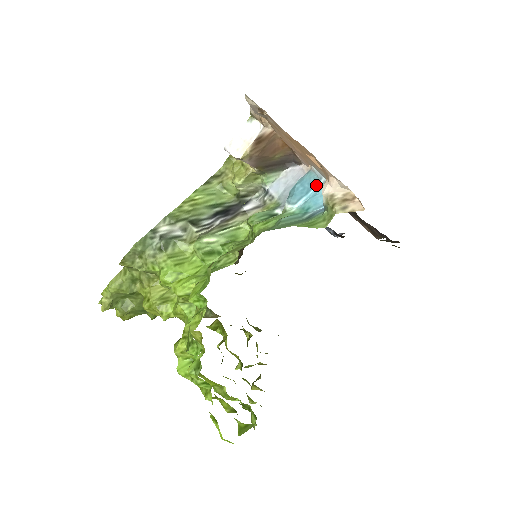
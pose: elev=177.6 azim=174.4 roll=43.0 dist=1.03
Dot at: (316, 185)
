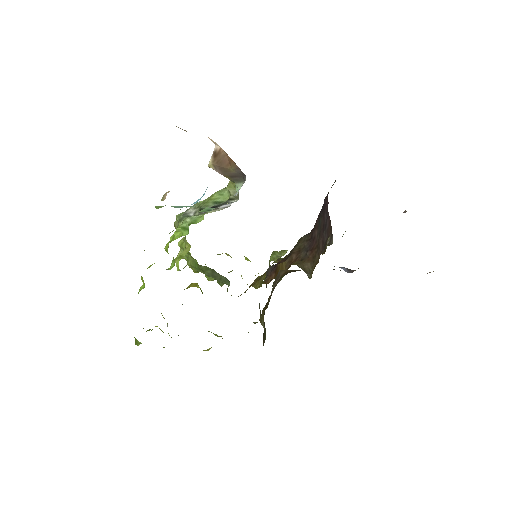
Dot at: occluded
